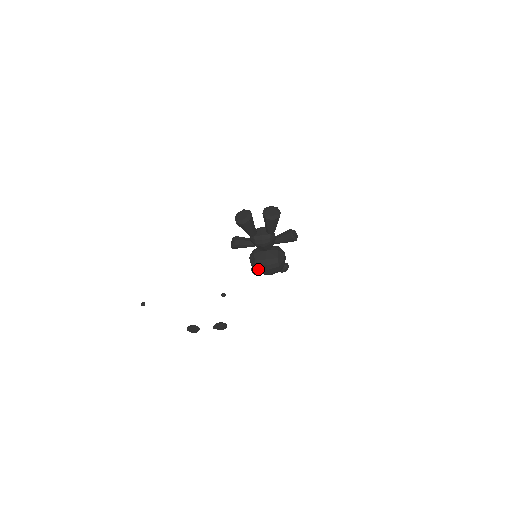
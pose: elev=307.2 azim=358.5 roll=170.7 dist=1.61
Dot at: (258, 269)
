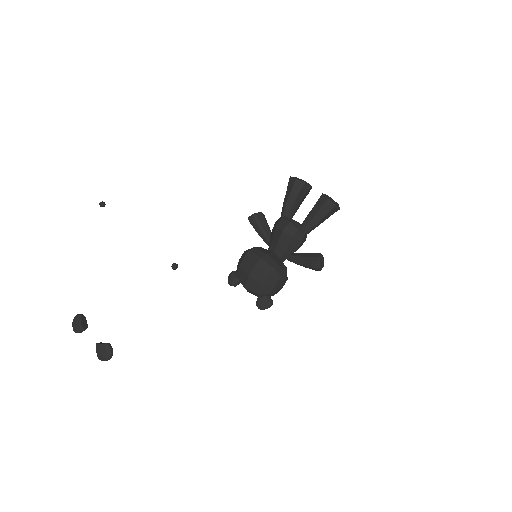
Dot at: (247, 256)
